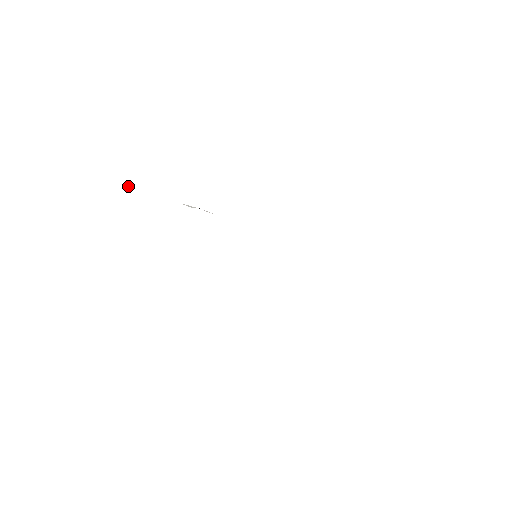
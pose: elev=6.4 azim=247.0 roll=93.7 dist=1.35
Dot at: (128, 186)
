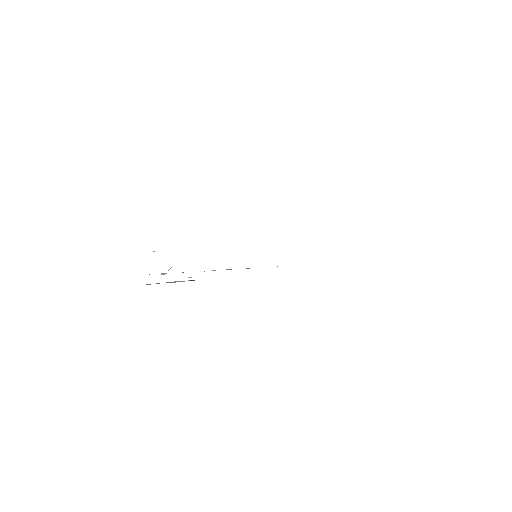
Dot at: occluded
